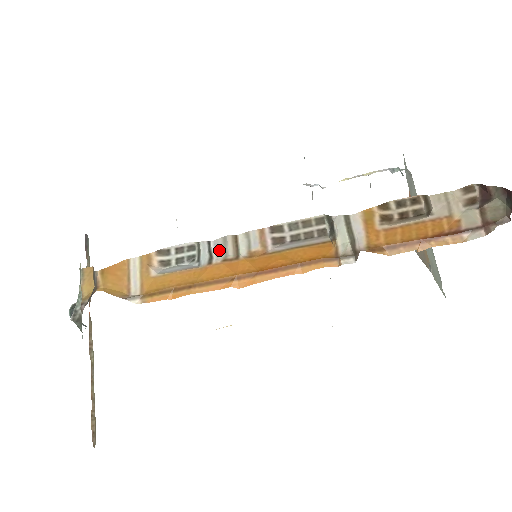
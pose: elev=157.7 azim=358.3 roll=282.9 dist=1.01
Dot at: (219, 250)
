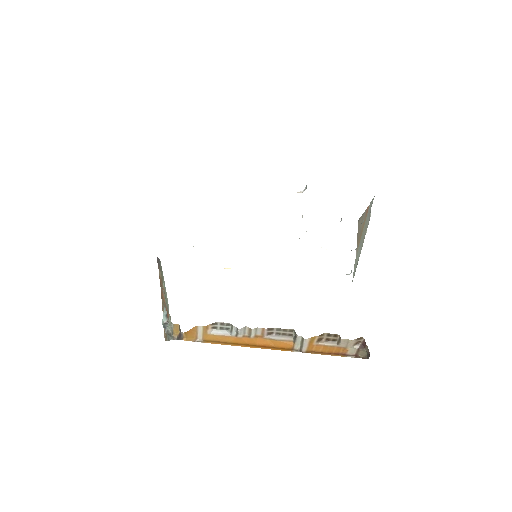
Dot at: (242, 332)
